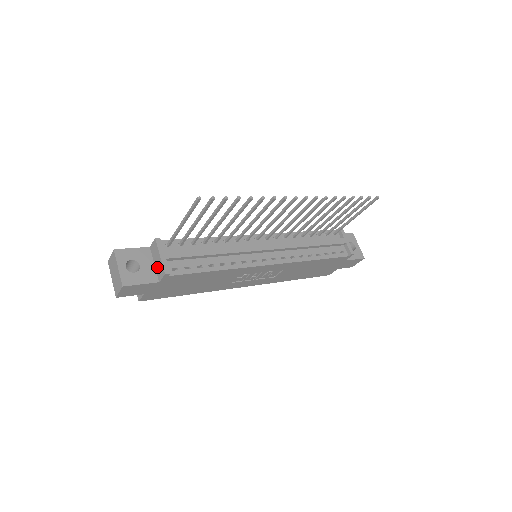
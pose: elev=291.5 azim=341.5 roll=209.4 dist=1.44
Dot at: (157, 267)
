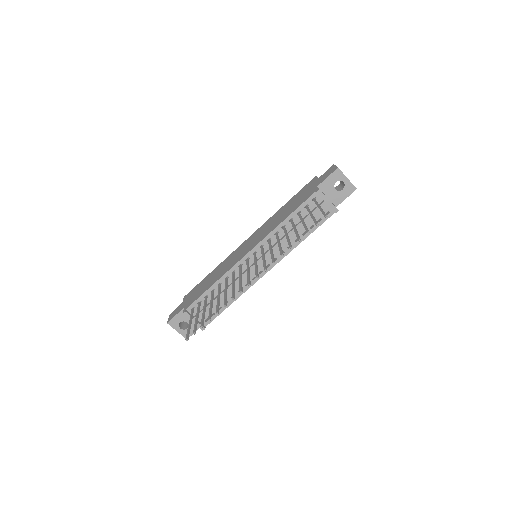
Dot at: occluded
